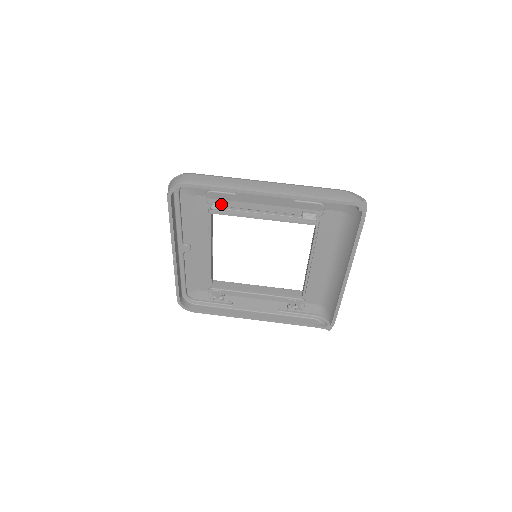
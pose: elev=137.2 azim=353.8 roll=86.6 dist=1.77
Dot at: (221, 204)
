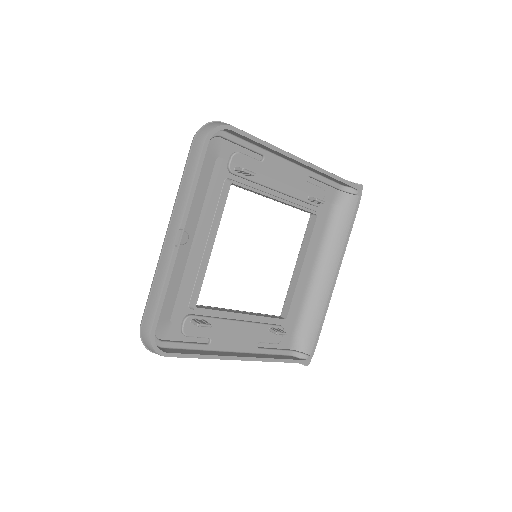
Dot at: occluded
